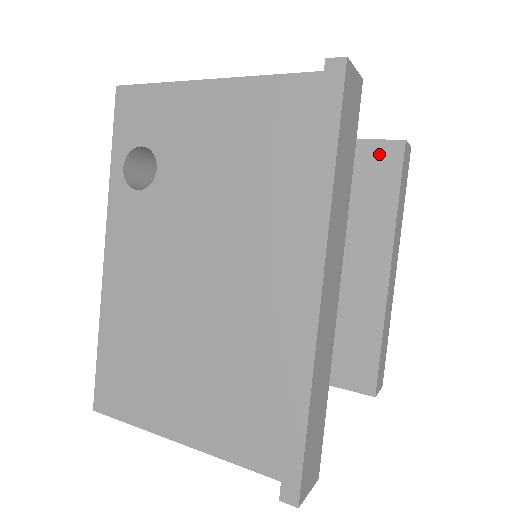
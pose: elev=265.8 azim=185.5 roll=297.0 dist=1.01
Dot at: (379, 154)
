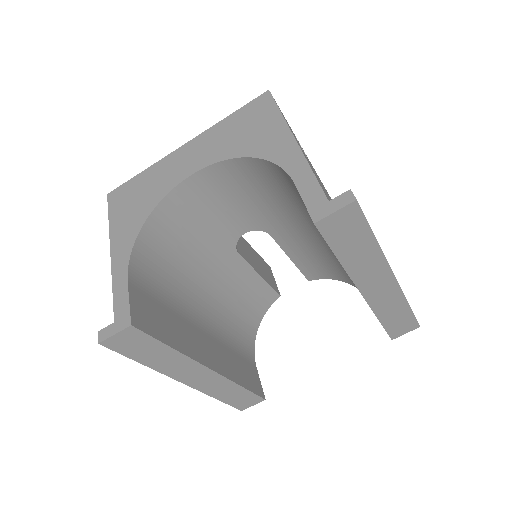
Dot at: occluded
